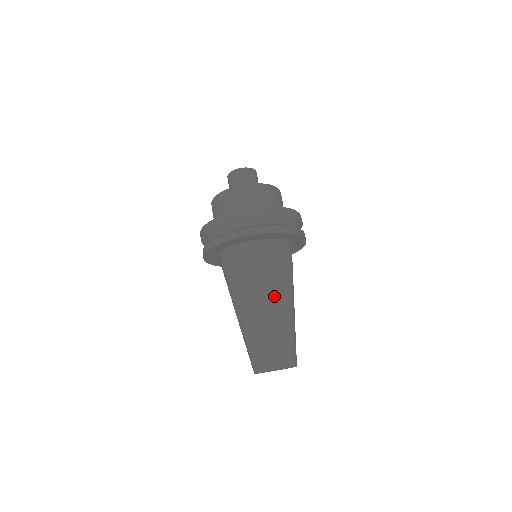
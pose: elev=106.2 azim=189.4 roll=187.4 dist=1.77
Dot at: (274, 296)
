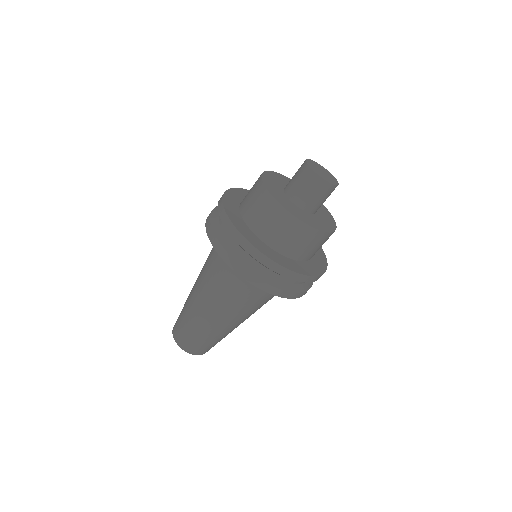
Dot at: occluded
